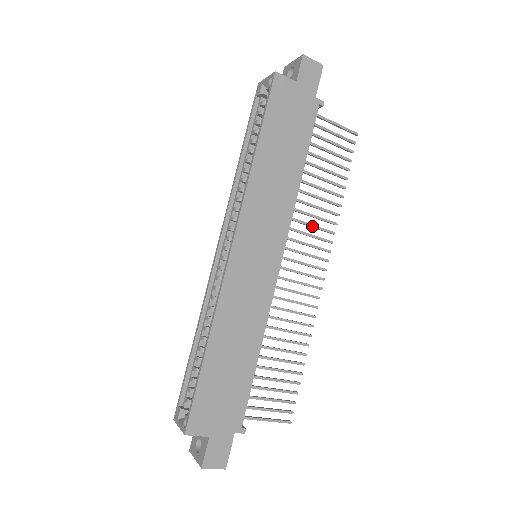
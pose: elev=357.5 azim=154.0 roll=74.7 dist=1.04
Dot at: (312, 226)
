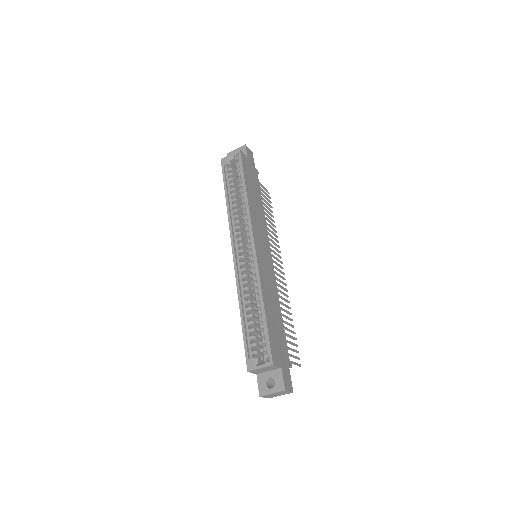
Dot at: (272, 241)
